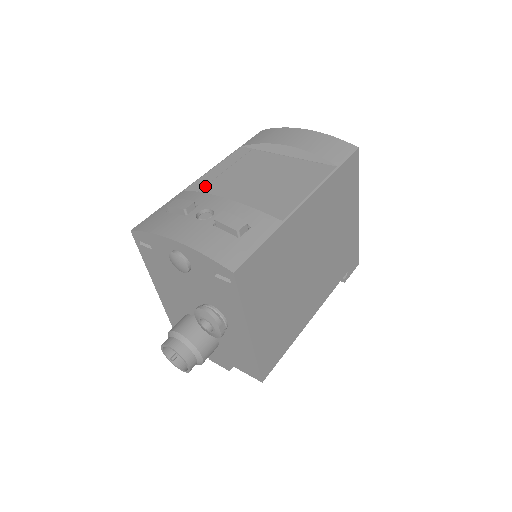
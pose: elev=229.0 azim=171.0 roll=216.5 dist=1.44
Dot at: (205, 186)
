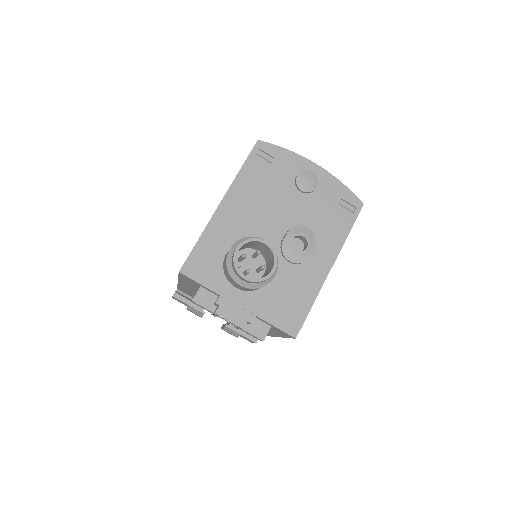
Dot at: occluded
